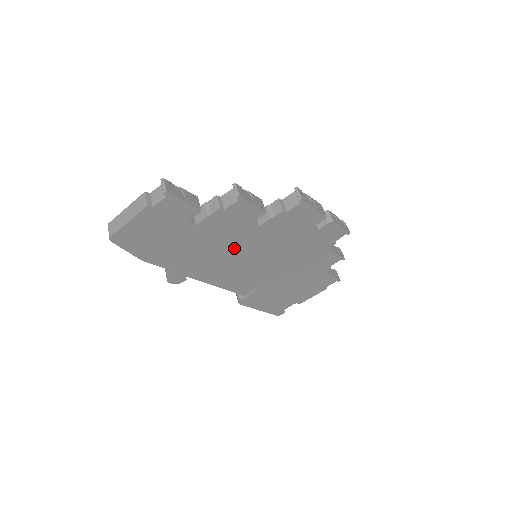
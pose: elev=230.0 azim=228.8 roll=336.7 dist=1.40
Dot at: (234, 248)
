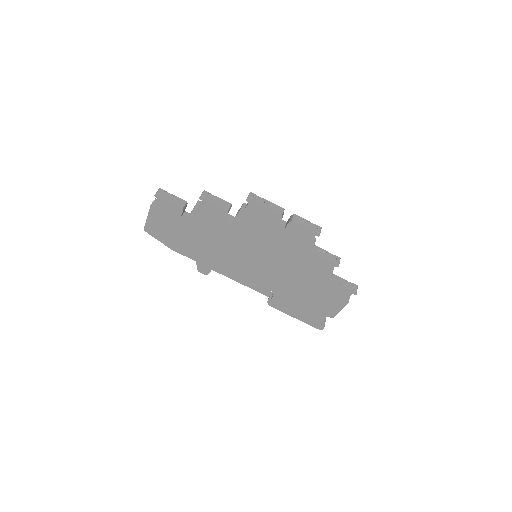
Dot at: (227, 244)
